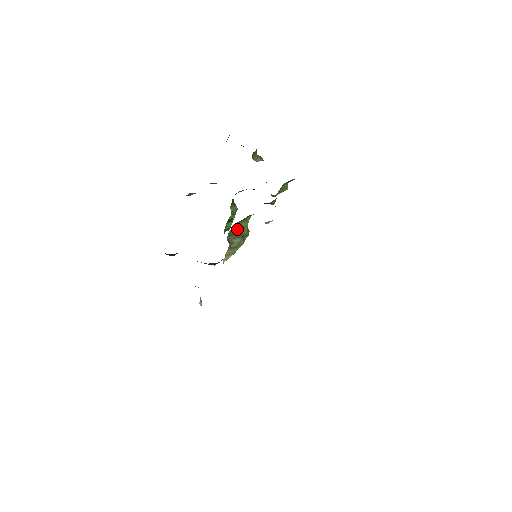
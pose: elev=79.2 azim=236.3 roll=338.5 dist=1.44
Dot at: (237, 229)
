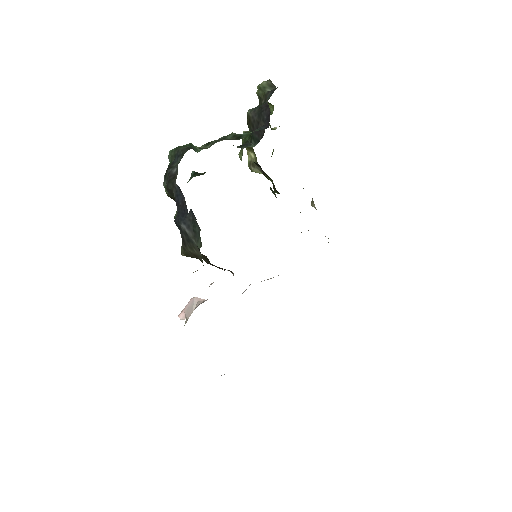
Dot at: occluded
